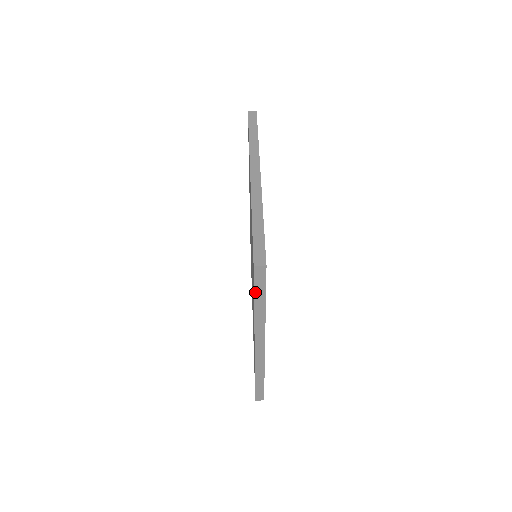
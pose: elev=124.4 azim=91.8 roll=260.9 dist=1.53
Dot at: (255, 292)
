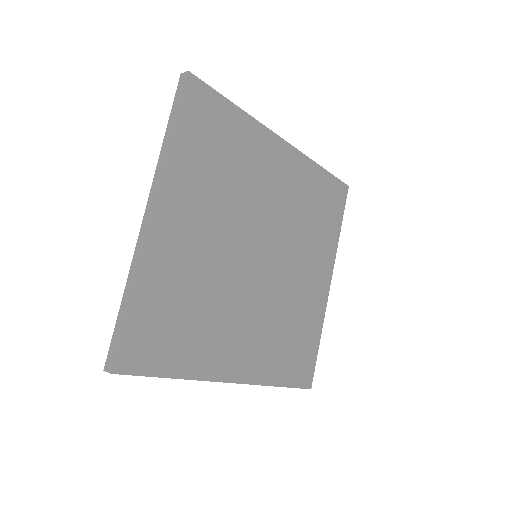
Dot at: (172, 111)
